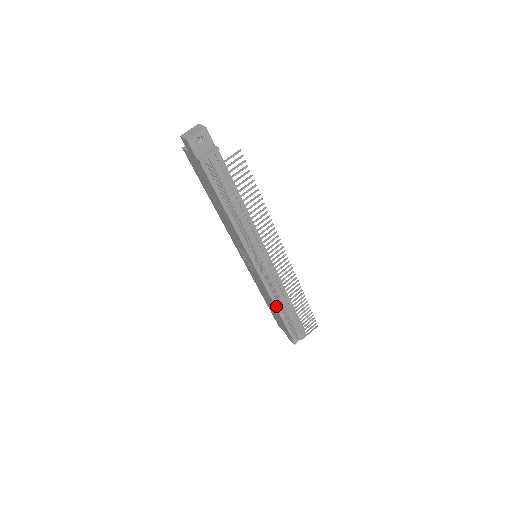
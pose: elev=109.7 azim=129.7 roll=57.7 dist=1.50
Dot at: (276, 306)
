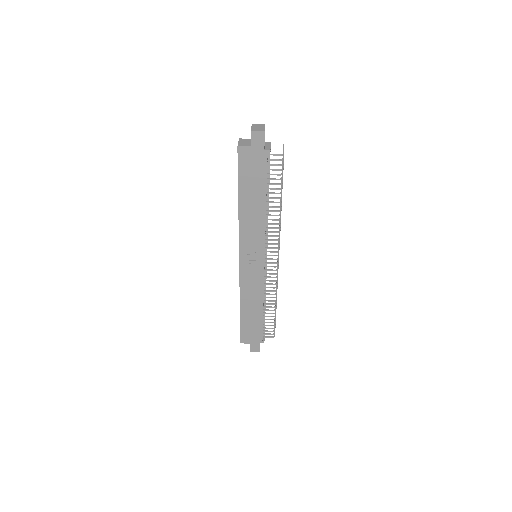
Dot at: (263, 306)
